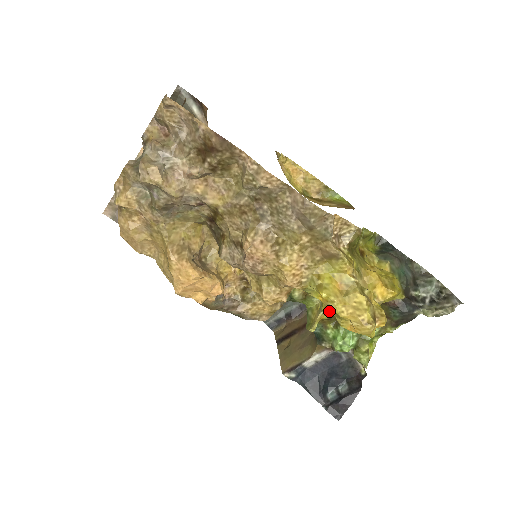
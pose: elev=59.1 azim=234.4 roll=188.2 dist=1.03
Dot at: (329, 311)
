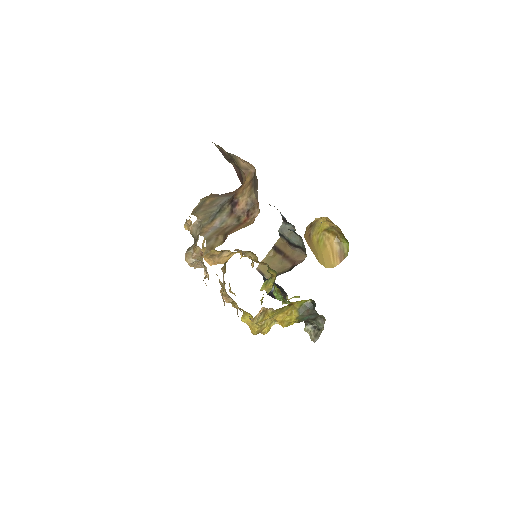
Dot at: occluded
